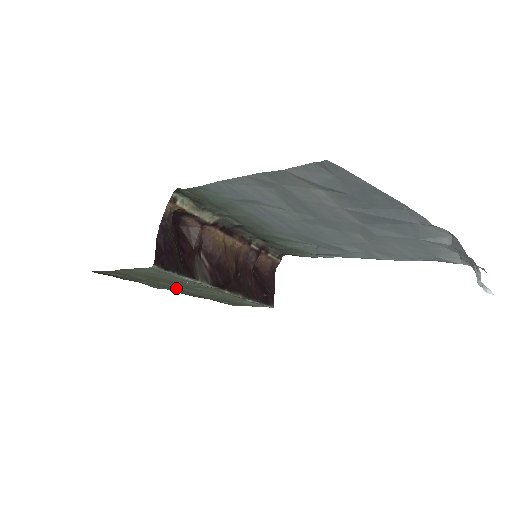
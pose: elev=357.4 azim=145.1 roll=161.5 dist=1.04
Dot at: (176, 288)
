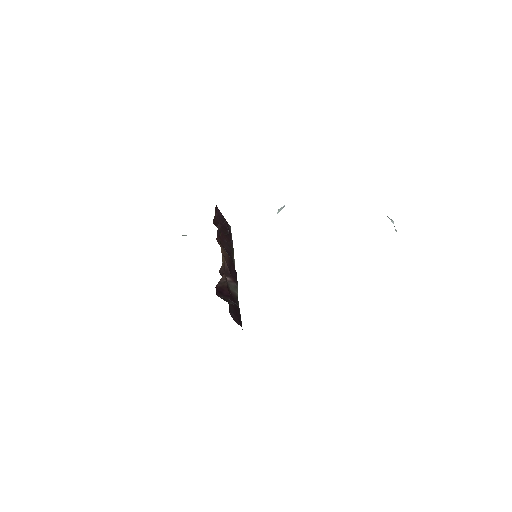
Dot at: occluded
